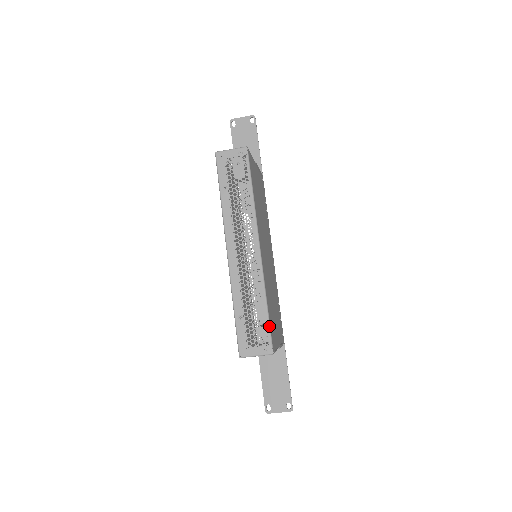
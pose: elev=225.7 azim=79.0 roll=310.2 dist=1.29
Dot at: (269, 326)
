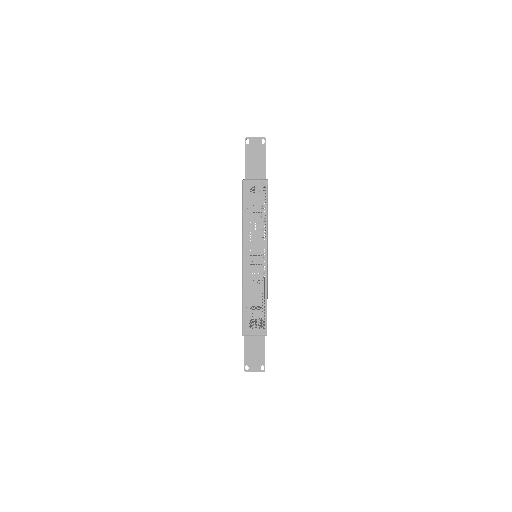
Dot at: occluded
